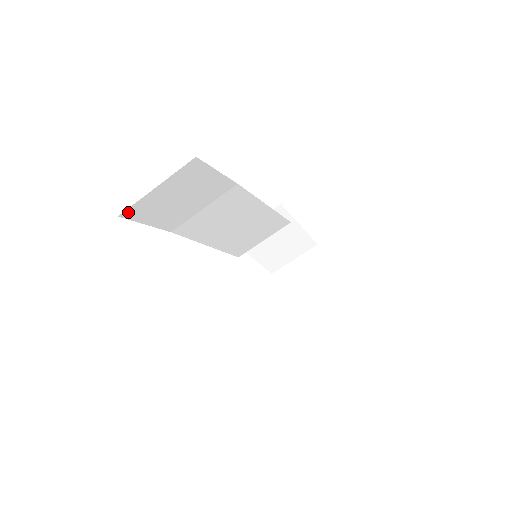
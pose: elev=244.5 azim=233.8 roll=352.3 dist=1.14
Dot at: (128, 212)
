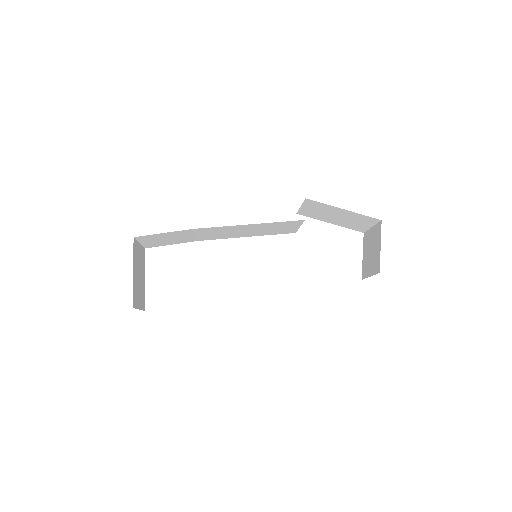
Dot at: (147, 247)
